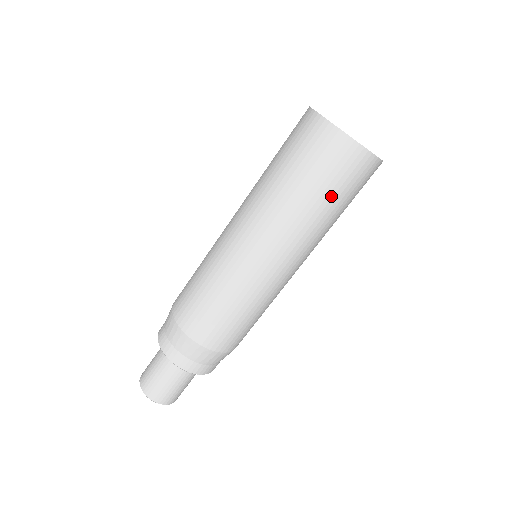
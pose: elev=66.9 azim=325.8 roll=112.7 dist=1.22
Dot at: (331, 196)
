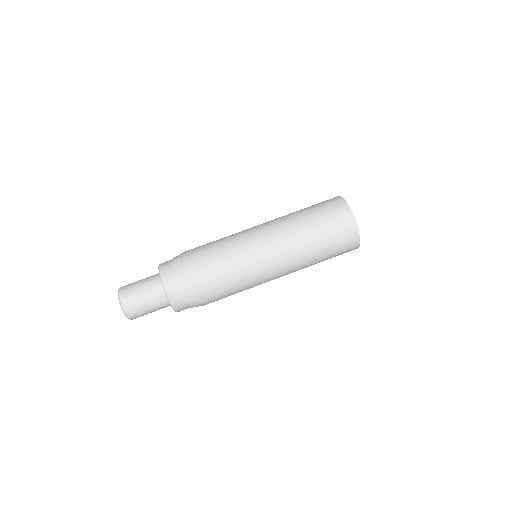
Dot at: (324, 233)
